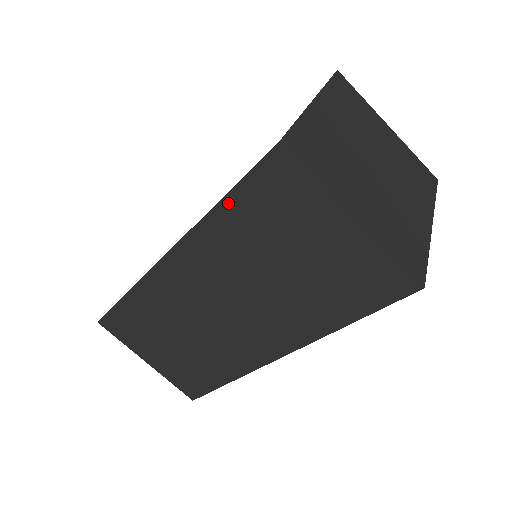
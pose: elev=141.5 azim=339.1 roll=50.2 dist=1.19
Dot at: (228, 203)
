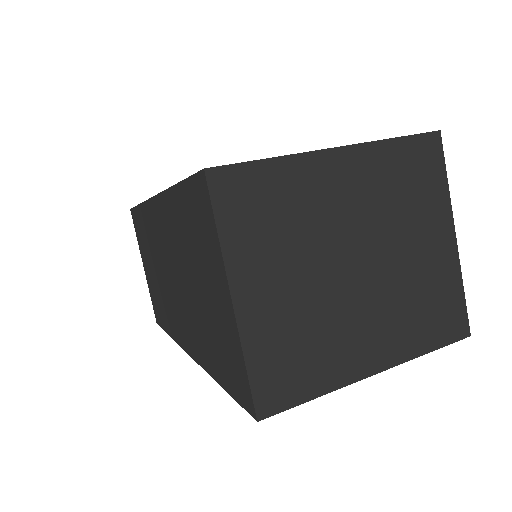
Dot at: (178, 192)
